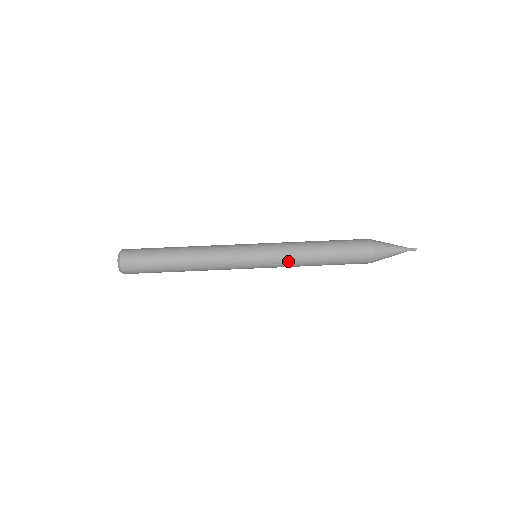
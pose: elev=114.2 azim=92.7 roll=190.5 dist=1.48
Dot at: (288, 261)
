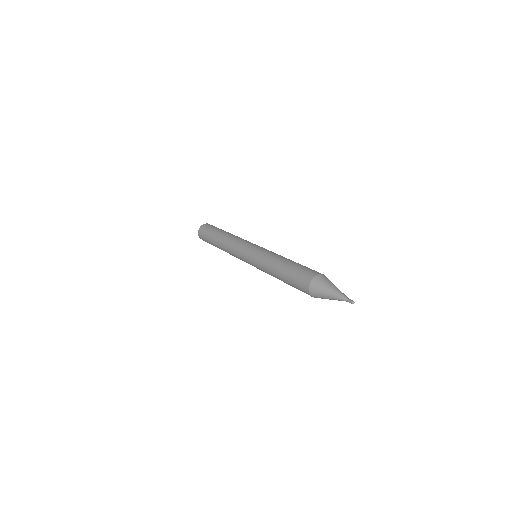
Dot at: (268, 254)
